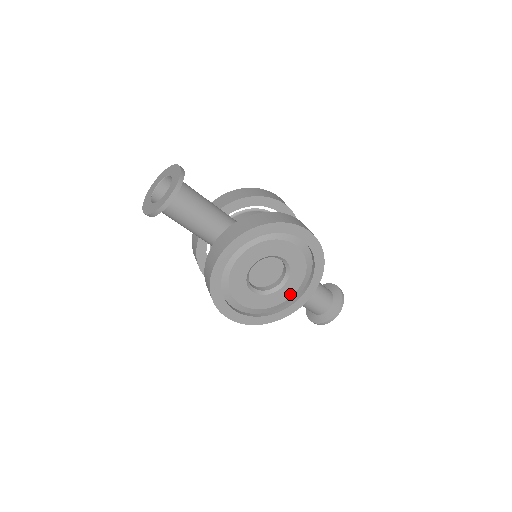
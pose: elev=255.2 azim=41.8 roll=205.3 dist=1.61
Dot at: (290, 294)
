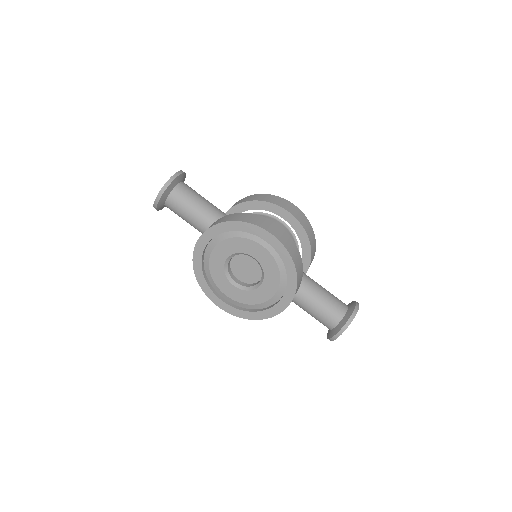
Dot at: (270, 295)
